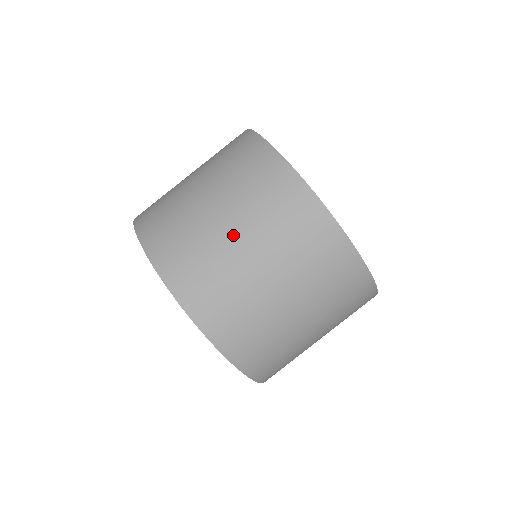
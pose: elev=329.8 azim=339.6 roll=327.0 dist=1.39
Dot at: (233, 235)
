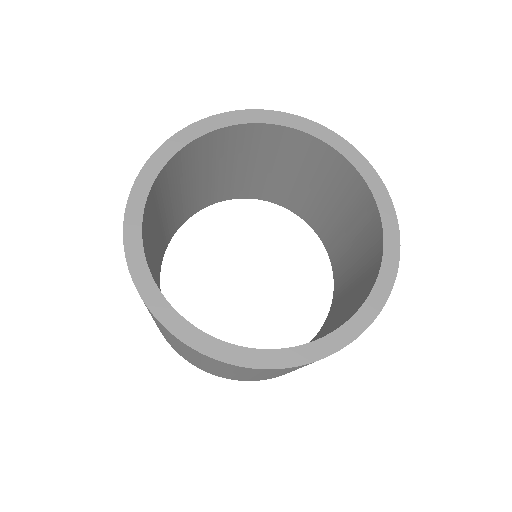
Dot at: occluded
